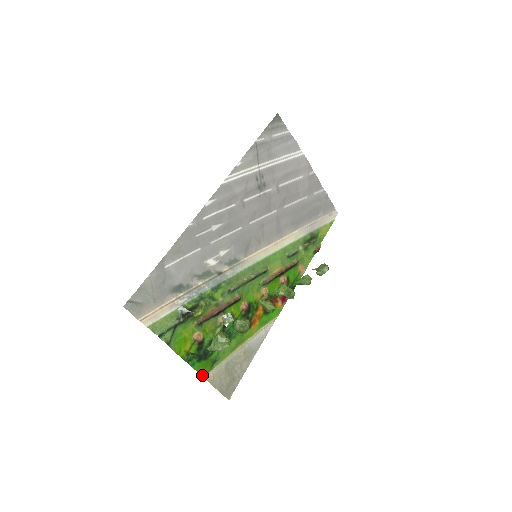
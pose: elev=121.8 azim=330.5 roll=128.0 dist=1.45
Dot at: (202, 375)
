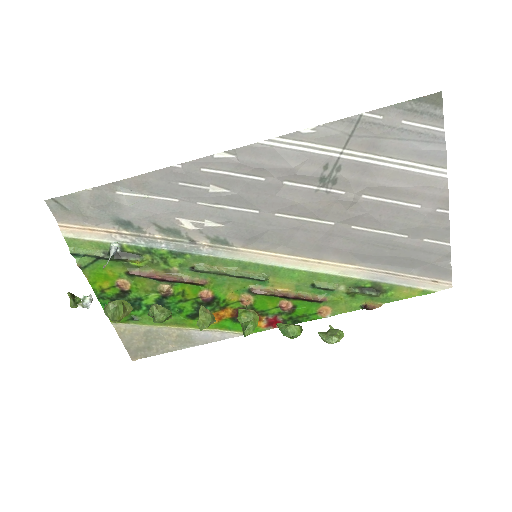
Dot at: occluded
